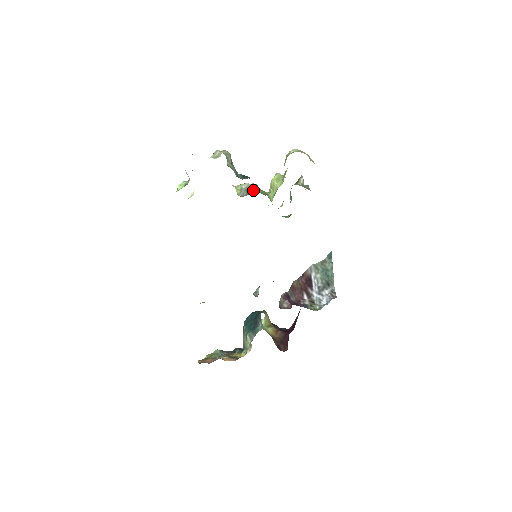
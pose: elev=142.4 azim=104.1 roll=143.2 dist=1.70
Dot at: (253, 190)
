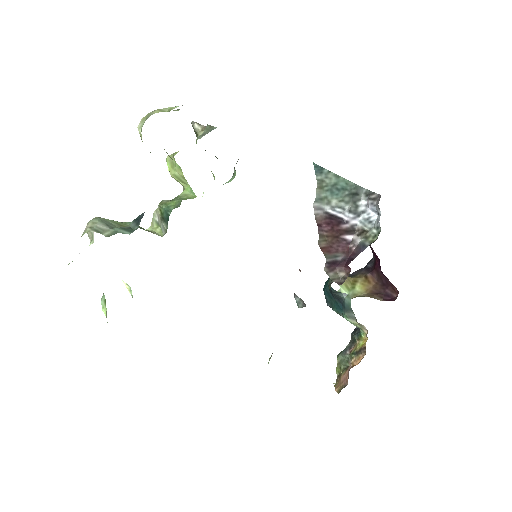
Dot at: (166, 213)
